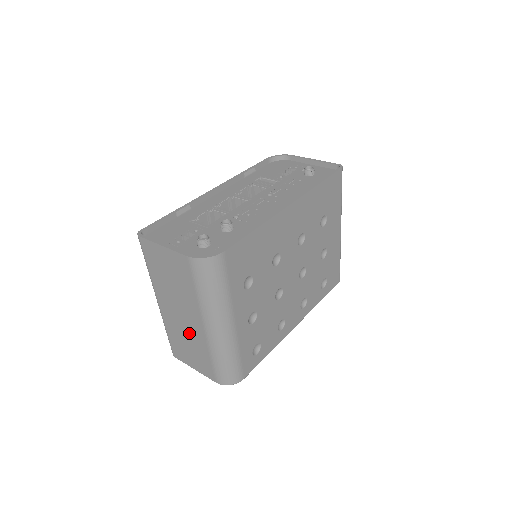
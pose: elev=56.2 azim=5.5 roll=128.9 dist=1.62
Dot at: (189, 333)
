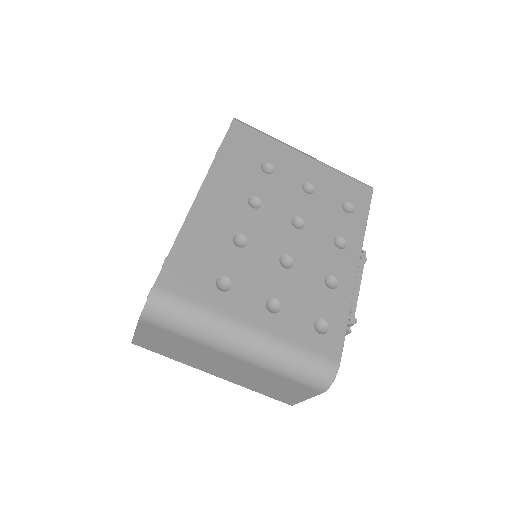
Dot at: (249, 374)
